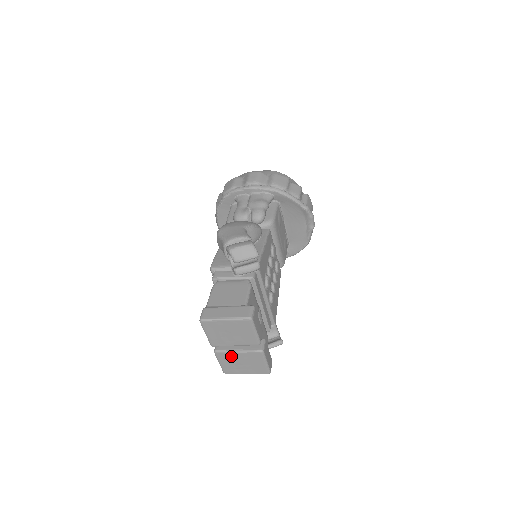
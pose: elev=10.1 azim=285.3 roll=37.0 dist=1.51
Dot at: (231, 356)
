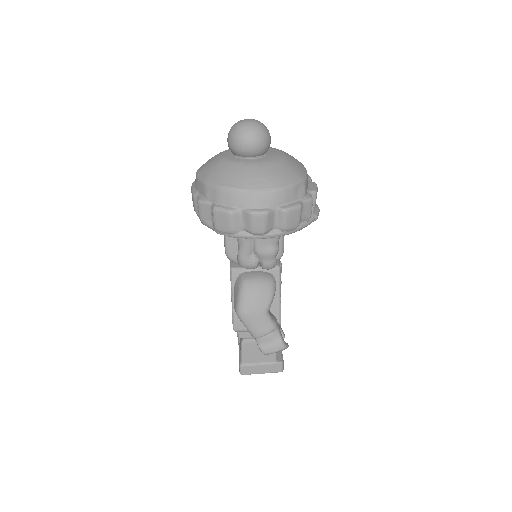
Dot at: occluded
